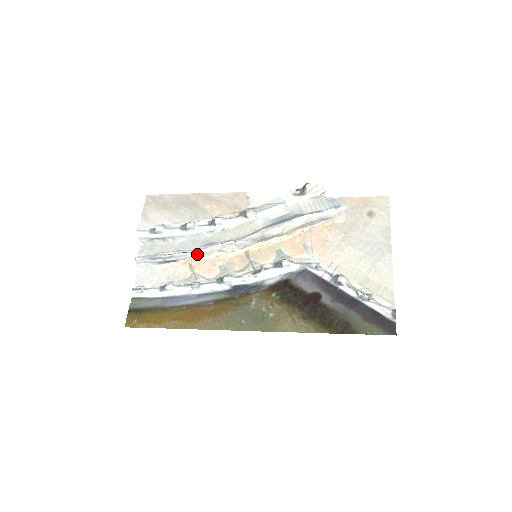
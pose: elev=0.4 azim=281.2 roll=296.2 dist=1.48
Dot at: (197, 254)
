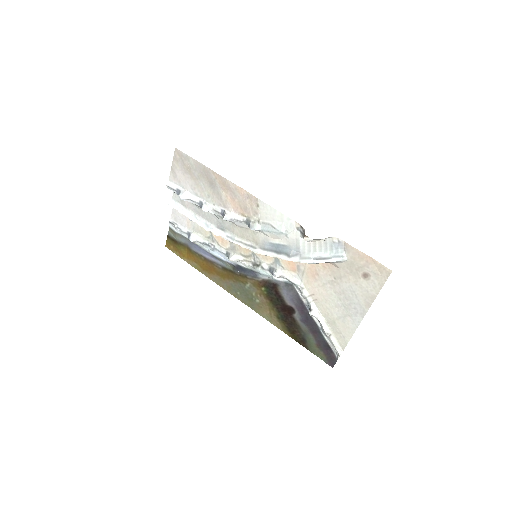
Dot at: occluded
